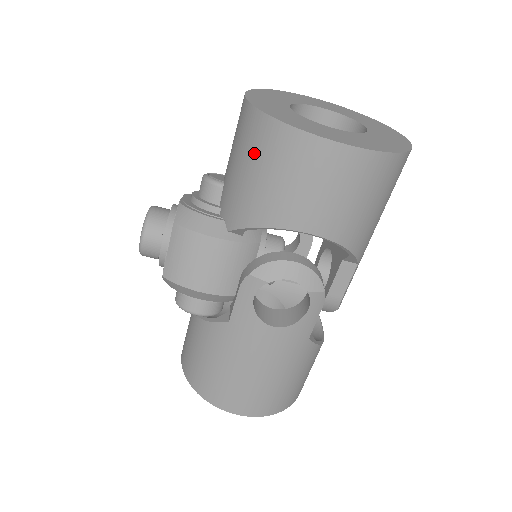
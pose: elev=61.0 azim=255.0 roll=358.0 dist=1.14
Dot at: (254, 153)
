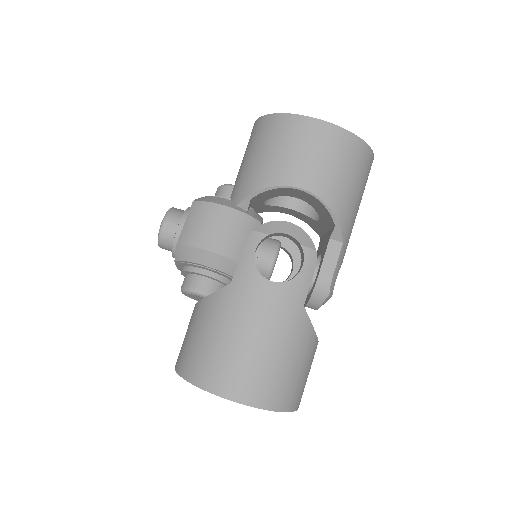
Dot at: (260, 141)
